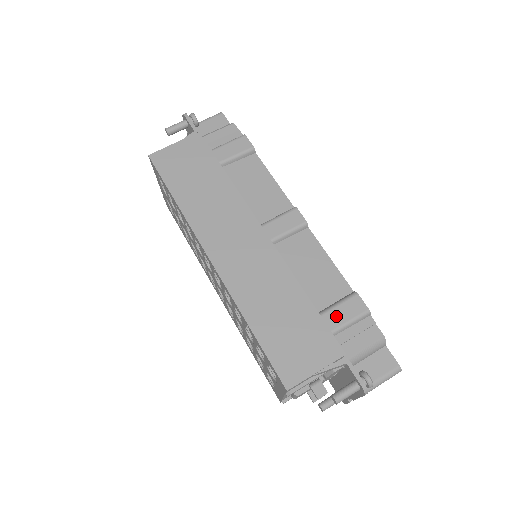
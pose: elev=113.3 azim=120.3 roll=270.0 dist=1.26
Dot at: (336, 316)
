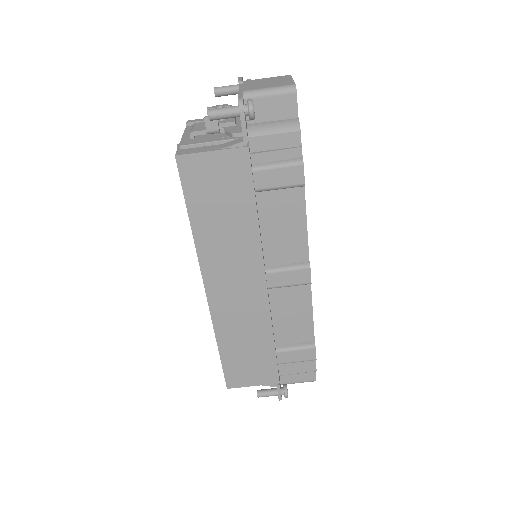
Dot at: (289, 356)
